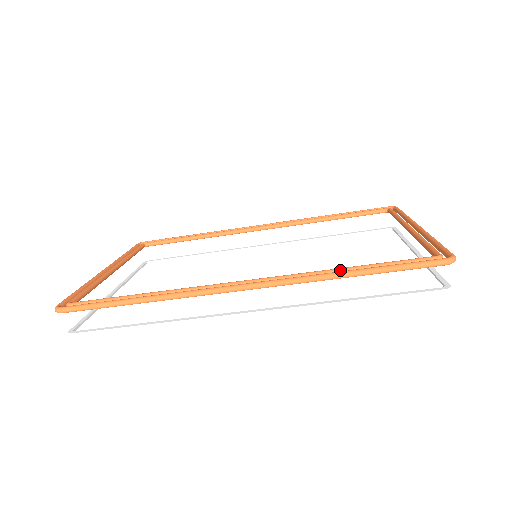
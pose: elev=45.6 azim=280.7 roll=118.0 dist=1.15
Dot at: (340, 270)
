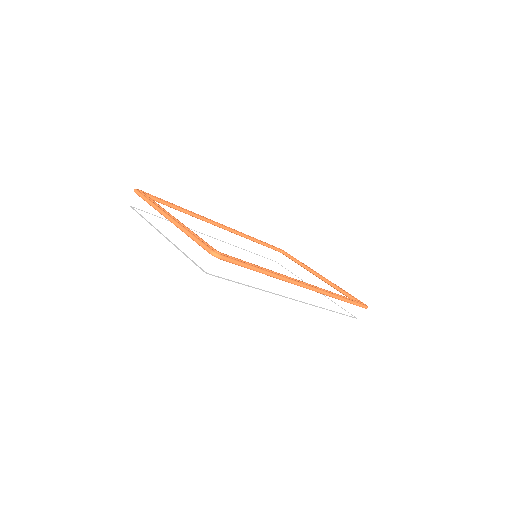
Dot at: (336, 294)
